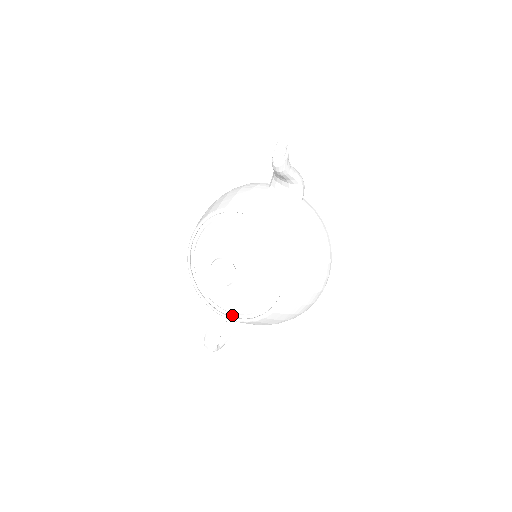
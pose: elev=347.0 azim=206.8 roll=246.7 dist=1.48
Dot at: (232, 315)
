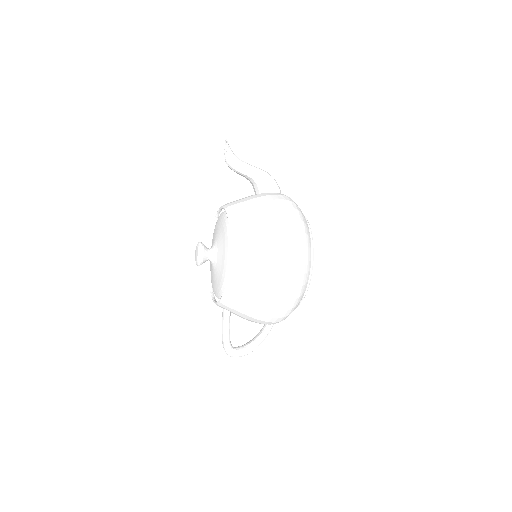
Dot at: (261, 329)
